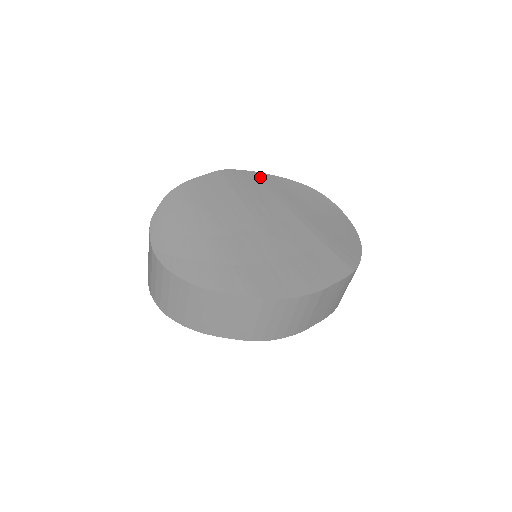
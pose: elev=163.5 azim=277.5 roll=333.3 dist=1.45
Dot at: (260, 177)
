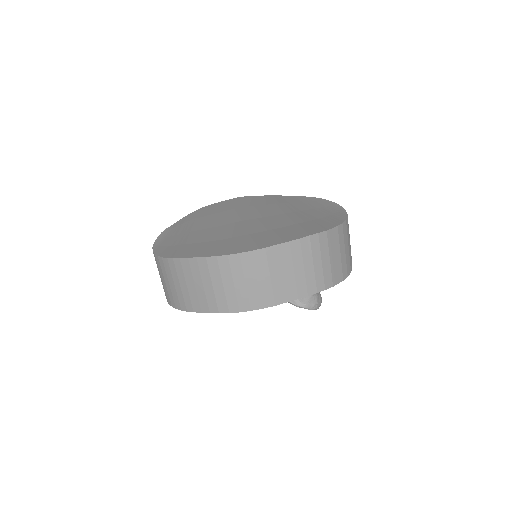
Dot at: (273, 197)
